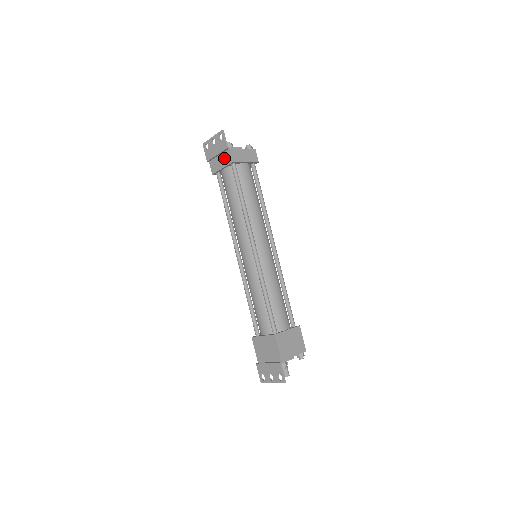
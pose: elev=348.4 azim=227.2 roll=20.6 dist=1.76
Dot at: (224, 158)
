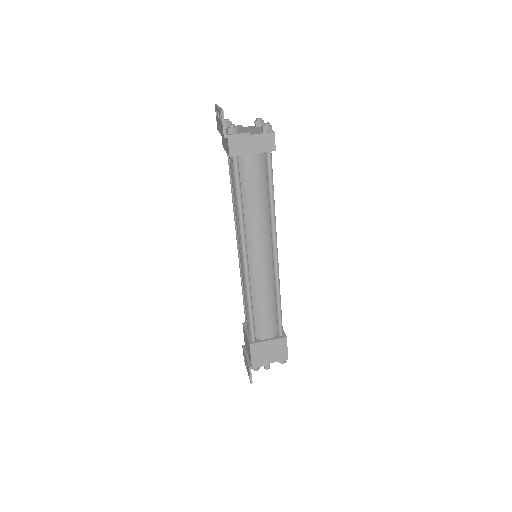
Dot at: (226, 143)
